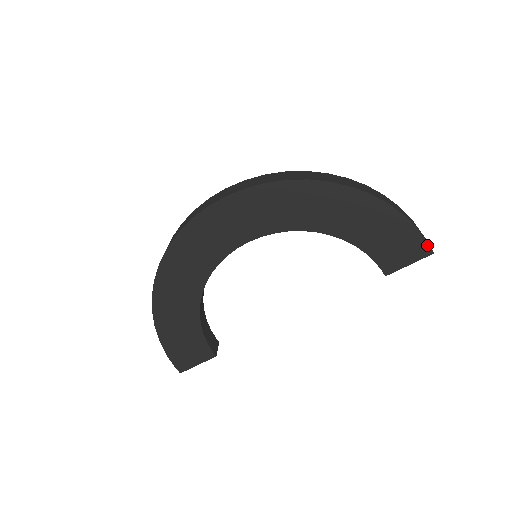
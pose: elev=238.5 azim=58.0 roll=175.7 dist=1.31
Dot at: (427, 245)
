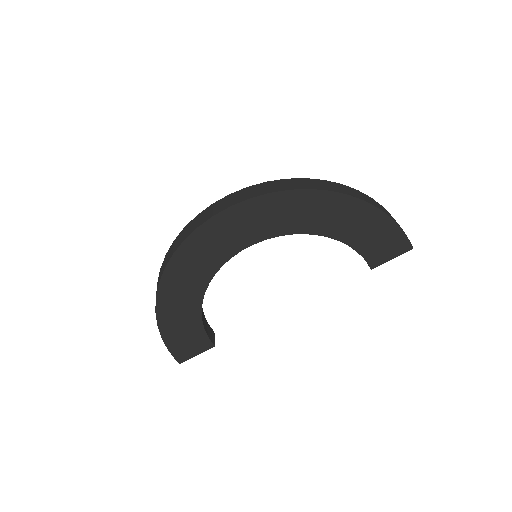
Dot at: (408, 242)
